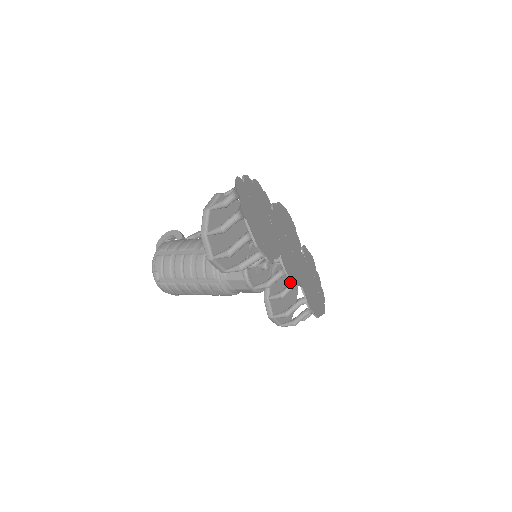
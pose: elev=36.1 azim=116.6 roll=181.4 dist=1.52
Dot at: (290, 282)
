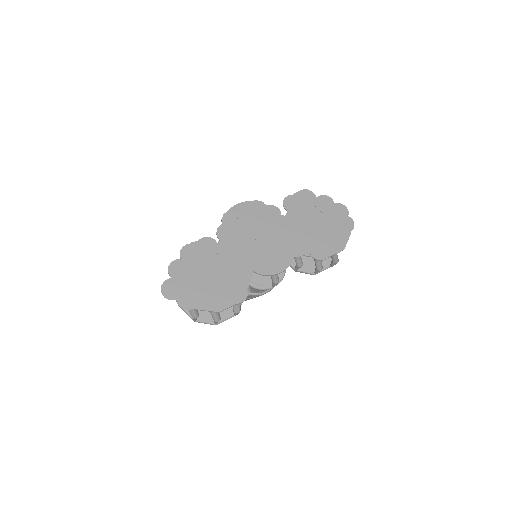
Dot at: occluded
